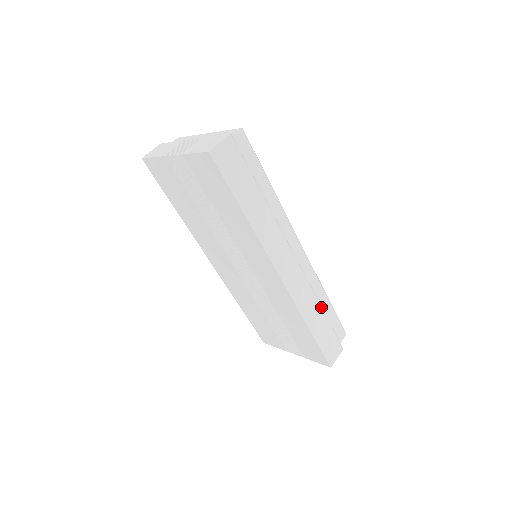
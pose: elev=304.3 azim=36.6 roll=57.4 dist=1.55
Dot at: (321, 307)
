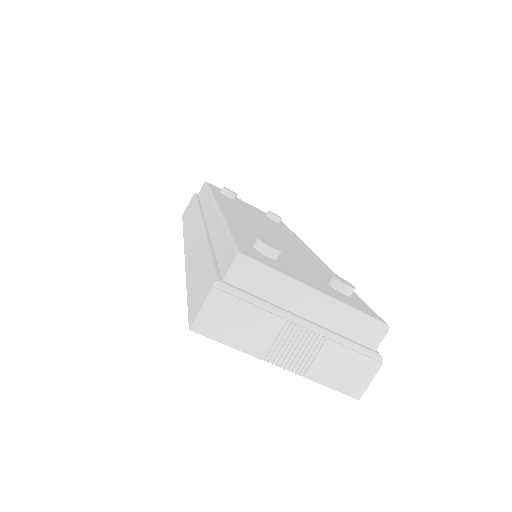
Dot at: occluded
